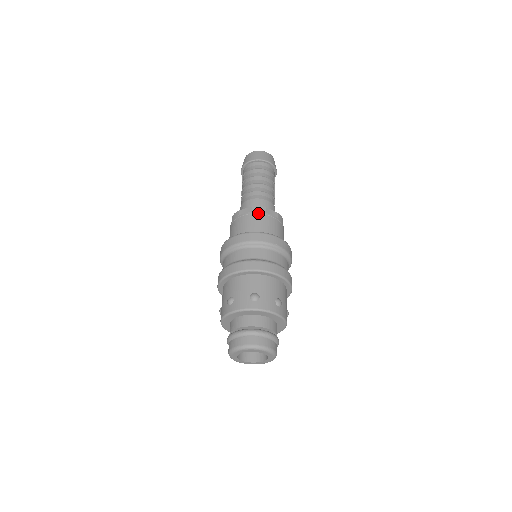
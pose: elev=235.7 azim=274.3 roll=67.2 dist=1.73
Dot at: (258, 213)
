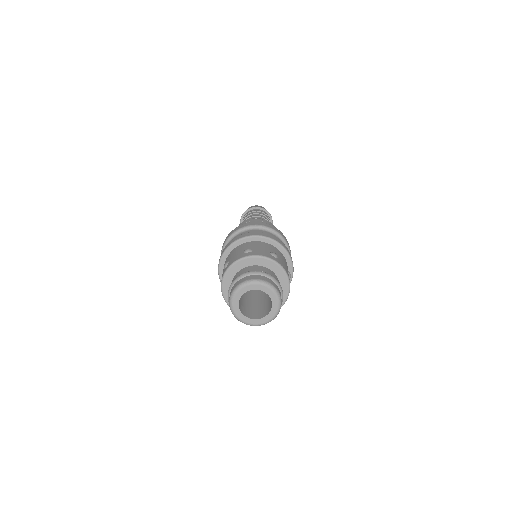
Dot at: (270, 224)
